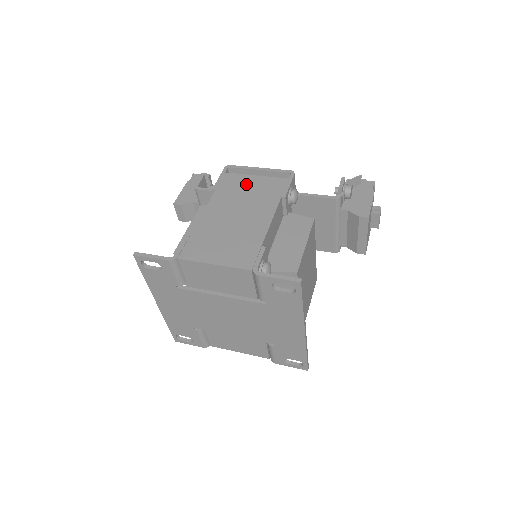
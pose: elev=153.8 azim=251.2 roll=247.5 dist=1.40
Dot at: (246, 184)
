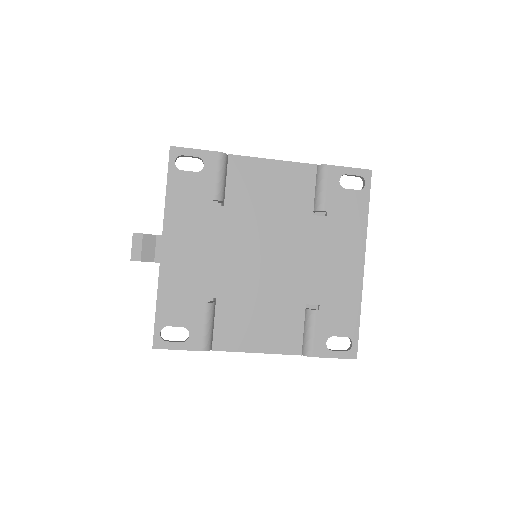
Dot at: occluded
